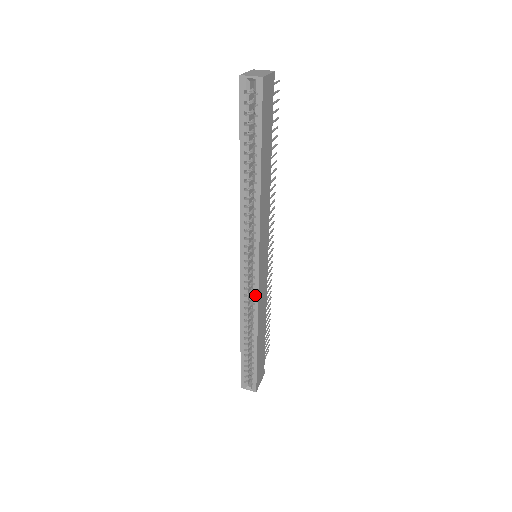
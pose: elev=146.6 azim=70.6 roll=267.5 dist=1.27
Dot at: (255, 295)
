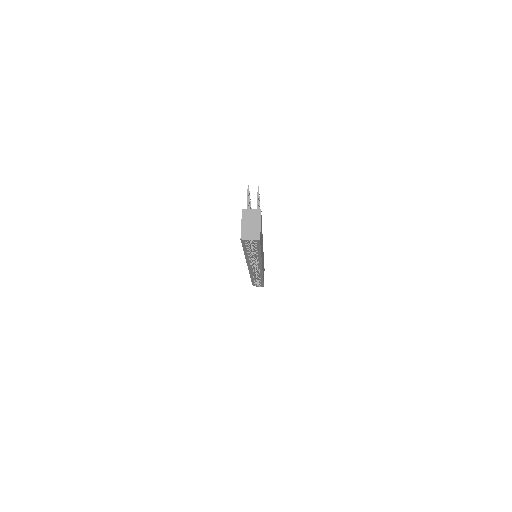
Dot at: (260, 274)
